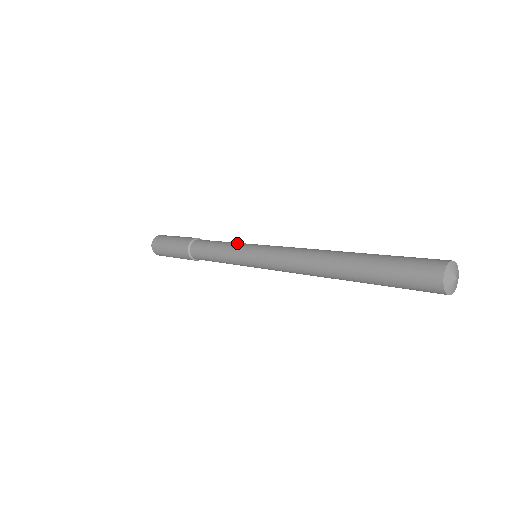
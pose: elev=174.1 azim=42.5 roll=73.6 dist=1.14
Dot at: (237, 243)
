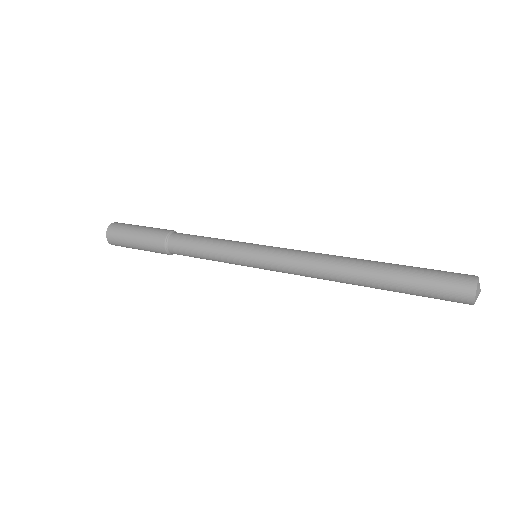
Dot at: (230, 243)
